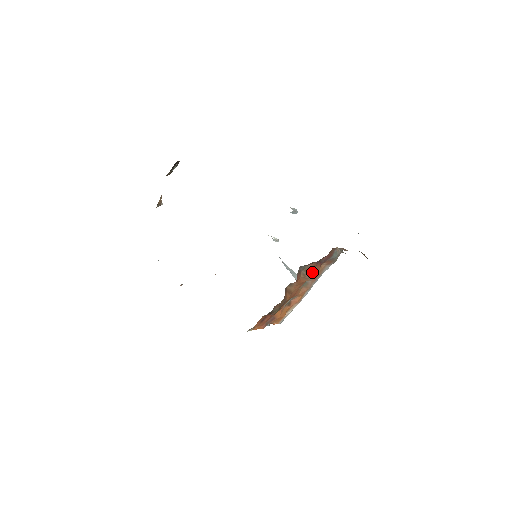
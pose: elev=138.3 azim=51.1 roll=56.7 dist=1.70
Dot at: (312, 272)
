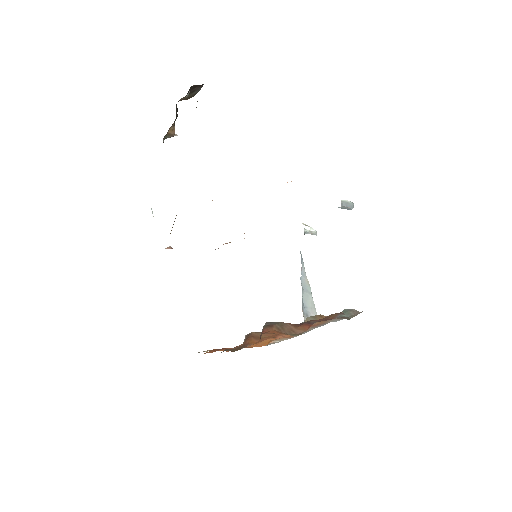
Dot at: (292, 330)
